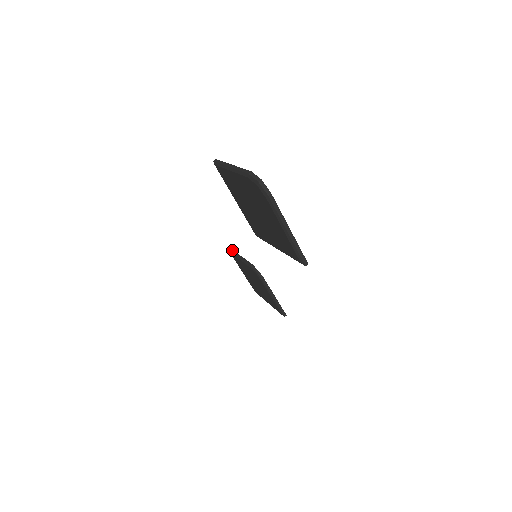
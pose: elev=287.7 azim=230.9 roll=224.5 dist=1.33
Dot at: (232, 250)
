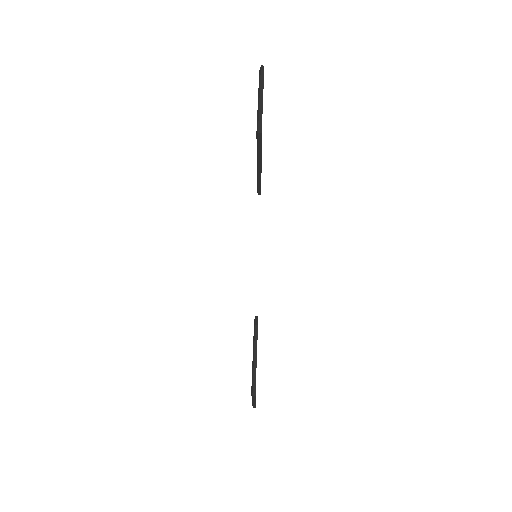
Dot at: occluded
